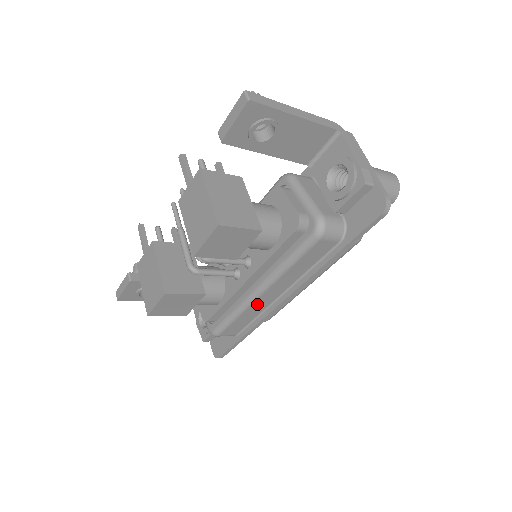
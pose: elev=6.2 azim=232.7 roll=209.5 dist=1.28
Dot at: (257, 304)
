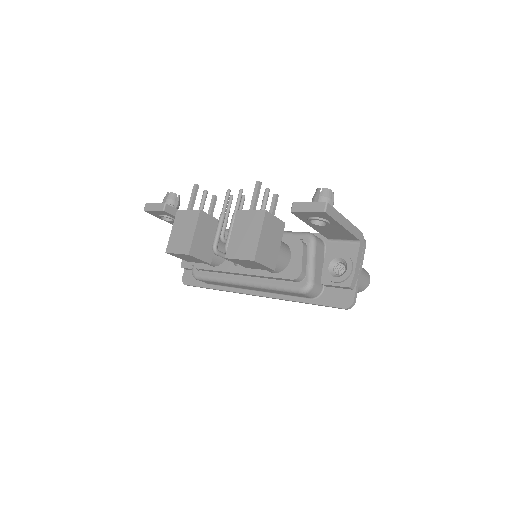
Dot at: (236, 286)
